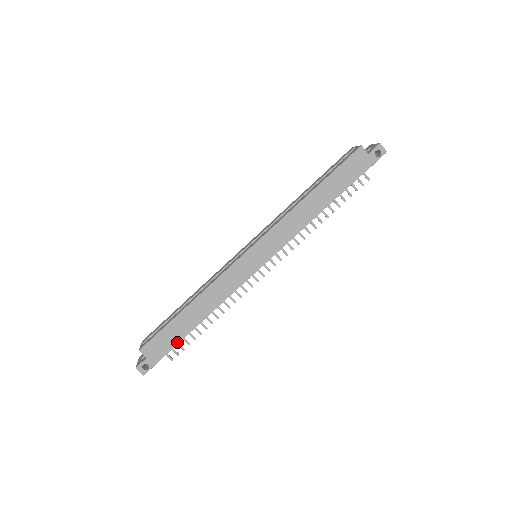
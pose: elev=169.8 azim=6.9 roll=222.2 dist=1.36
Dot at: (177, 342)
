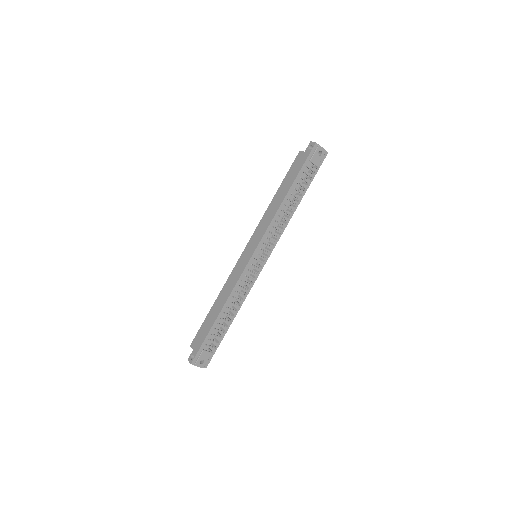
Dot at: (208, 332)
